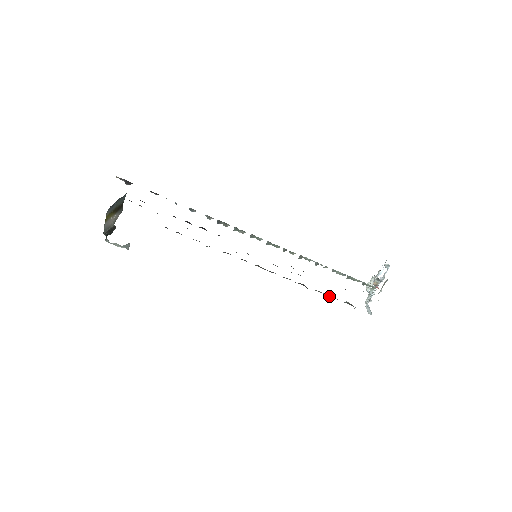
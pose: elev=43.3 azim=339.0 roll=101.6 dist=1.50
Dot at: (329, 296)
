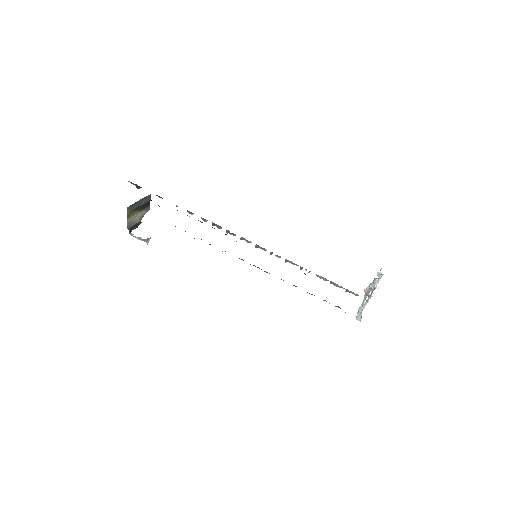
Dot at: occluded
